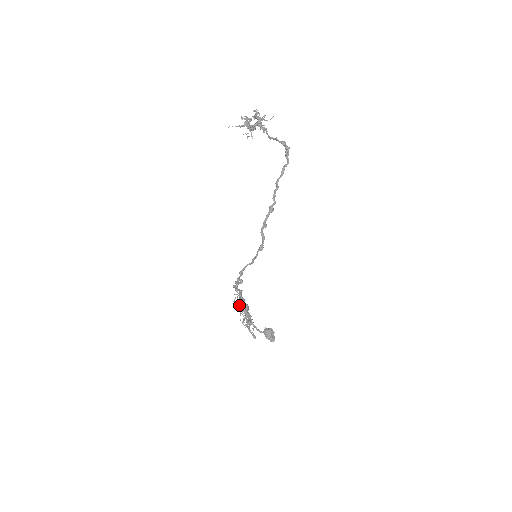
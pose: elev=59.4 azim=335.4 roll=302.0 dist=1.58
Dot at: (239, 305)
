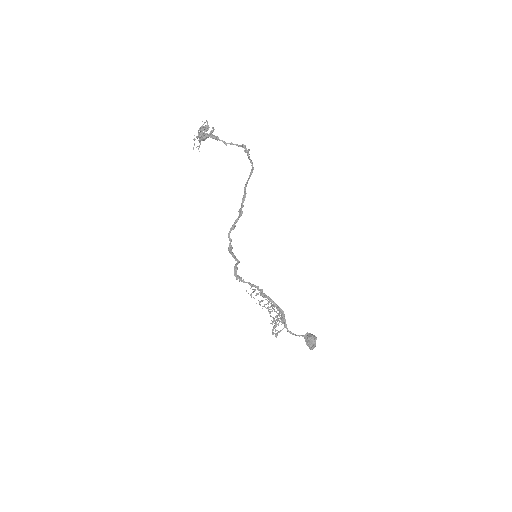
Dot at: (261, 300)
